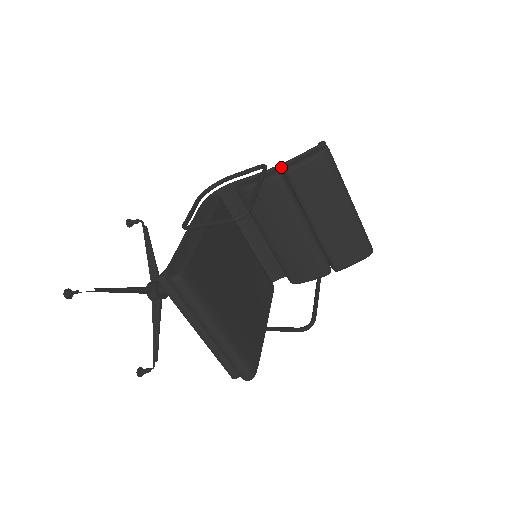
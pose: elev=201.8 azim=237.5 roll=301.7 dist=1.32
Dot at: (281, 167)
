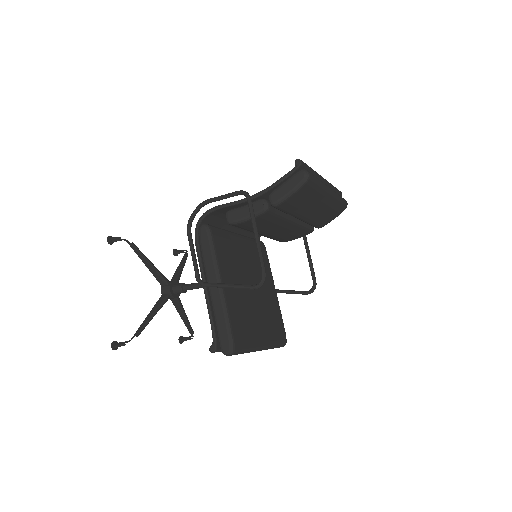
Dot at: (264, 194)
